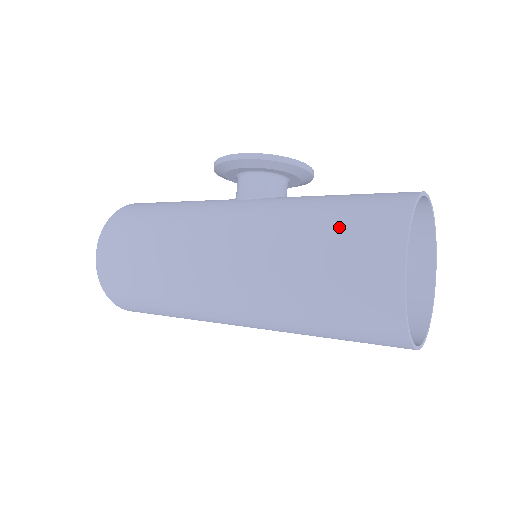
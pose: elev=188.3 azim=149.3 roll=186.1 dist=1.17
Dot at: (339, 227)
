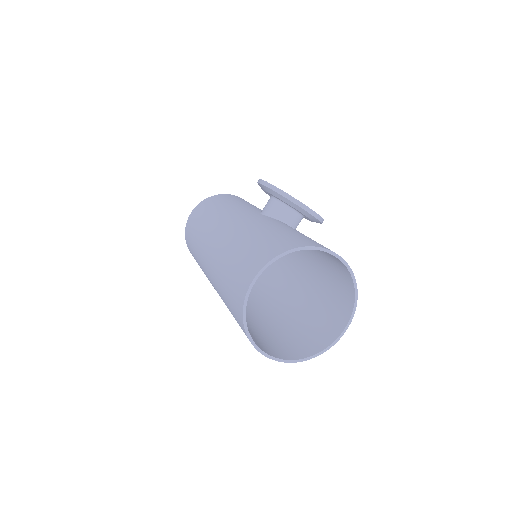
Dot at: (254, 245)
